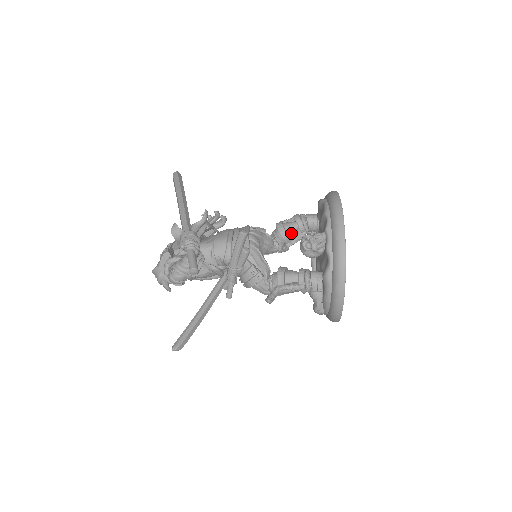
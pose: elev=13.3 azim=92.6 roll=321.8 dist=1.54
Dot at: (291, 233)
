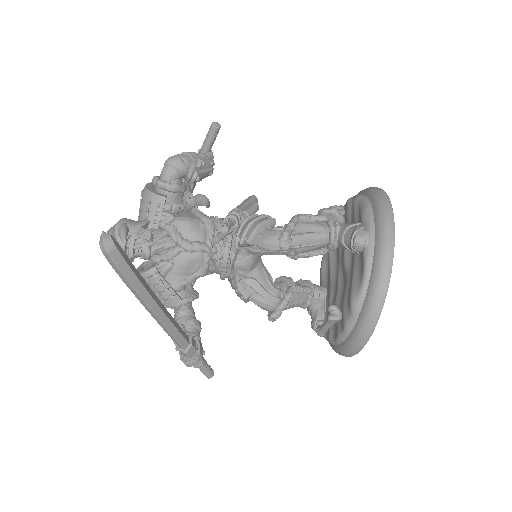
Dot at: (294, 282)
